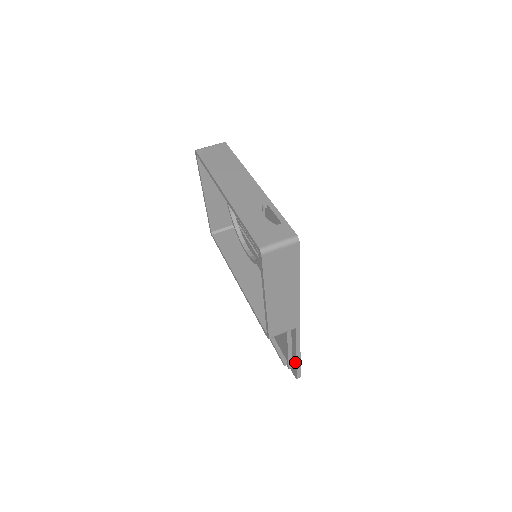
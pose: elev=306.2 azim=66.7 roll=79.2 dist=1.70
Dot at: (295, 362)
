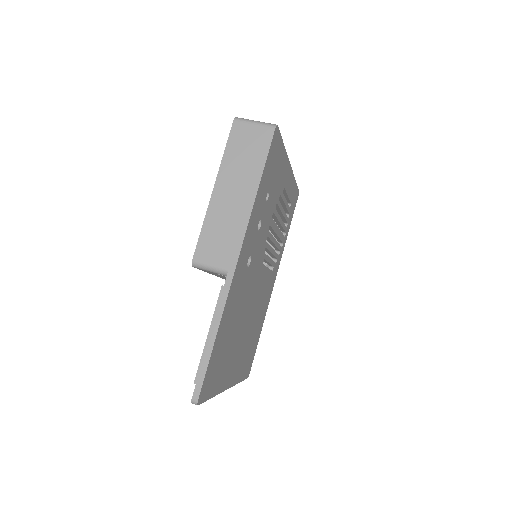
Dot at: (204, 357)
